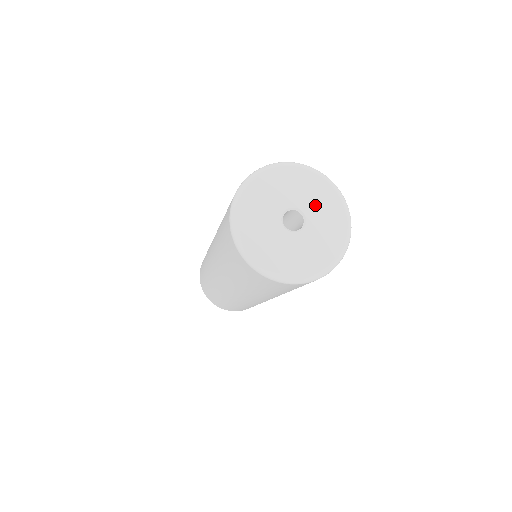
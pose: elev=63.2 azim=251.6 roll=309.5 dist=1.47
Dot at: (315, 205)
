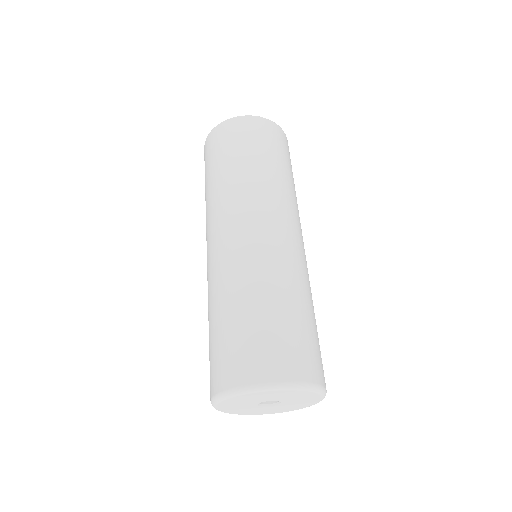
Dot at: (293, 399)
